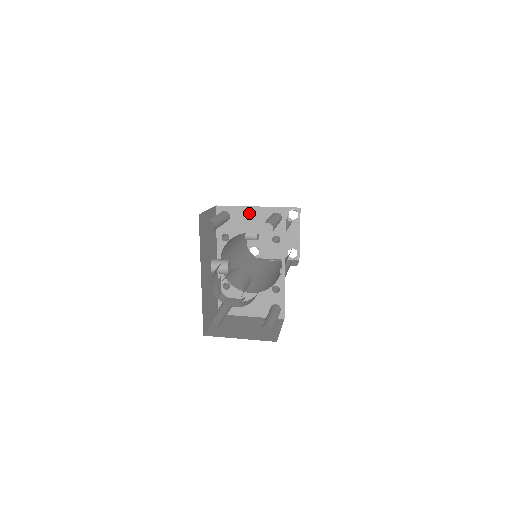
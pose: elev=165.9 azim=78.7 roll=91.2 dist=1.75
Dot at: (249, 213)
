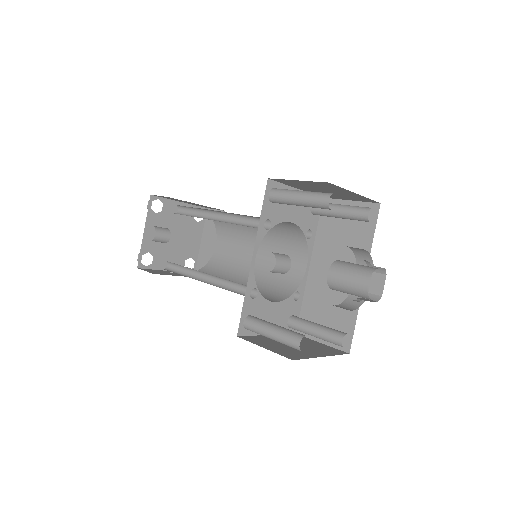
Dot at: occluded
